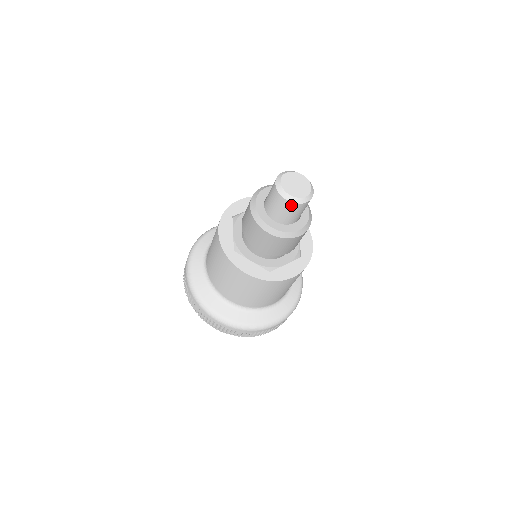
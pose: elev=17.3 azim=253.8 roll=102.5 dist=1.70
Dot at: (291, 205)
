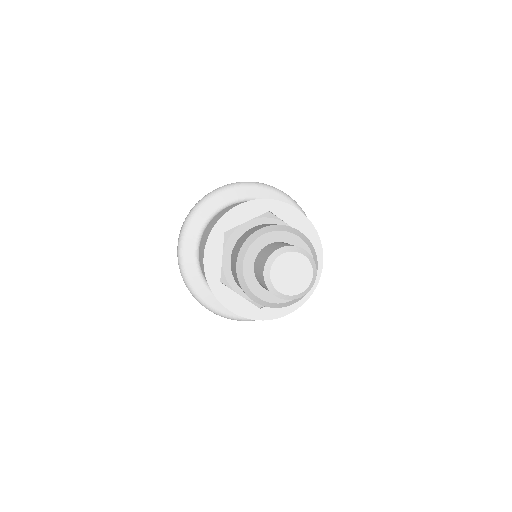
Dot at: (281, 297)
